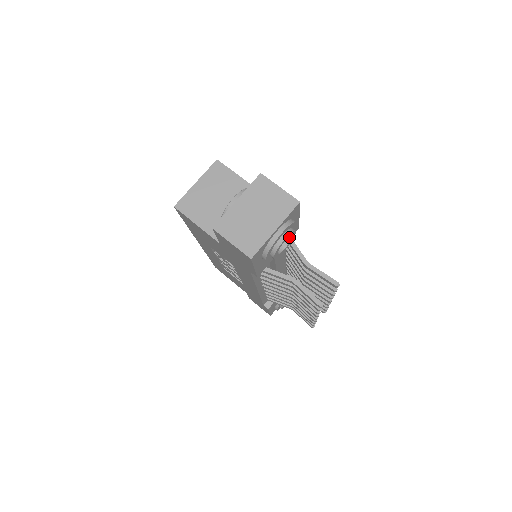
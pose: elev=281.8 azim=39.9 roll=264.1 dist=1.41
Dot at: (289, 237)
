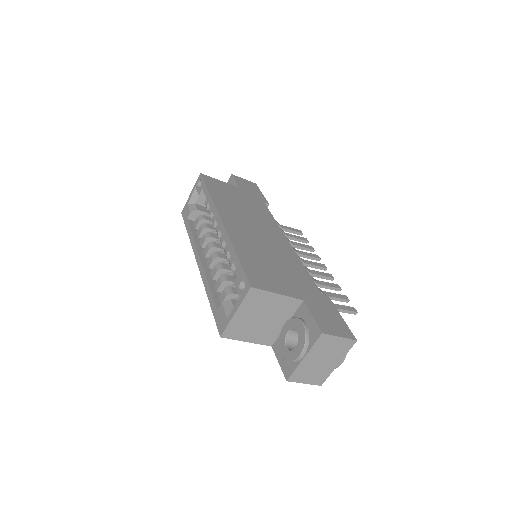
Dot at: occluded
